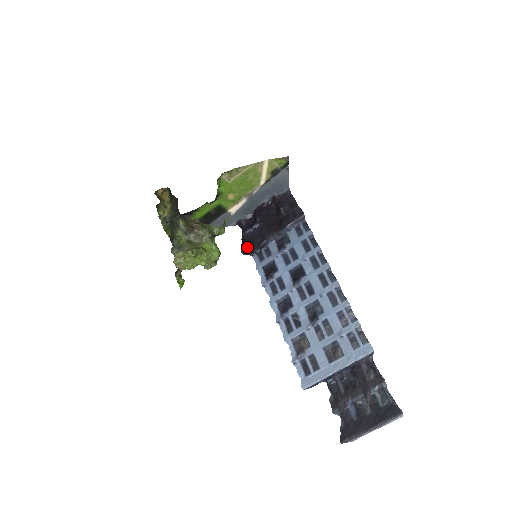
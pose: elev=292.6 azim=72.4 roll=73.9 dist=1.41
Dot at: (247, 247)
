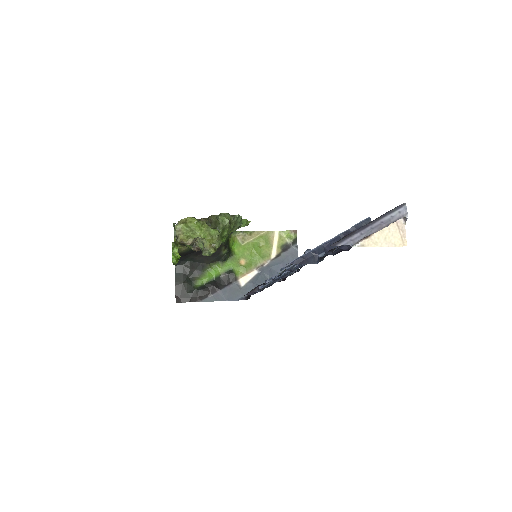
Dot at: occluded
